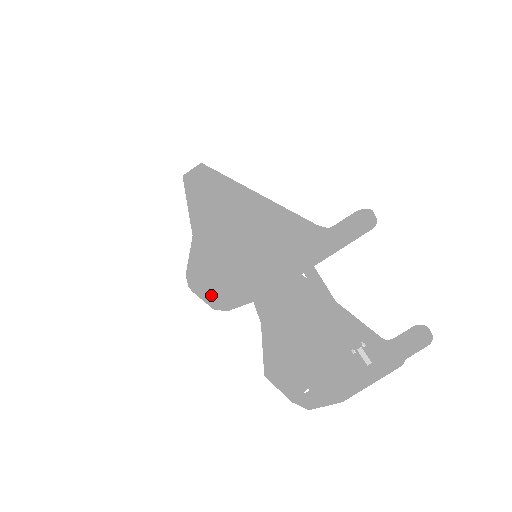
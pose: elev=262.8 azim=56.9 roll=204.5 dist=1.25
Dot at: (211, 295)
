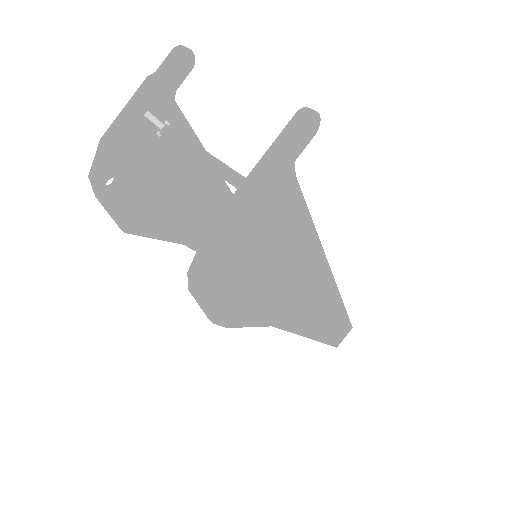
Dot at: occluded
